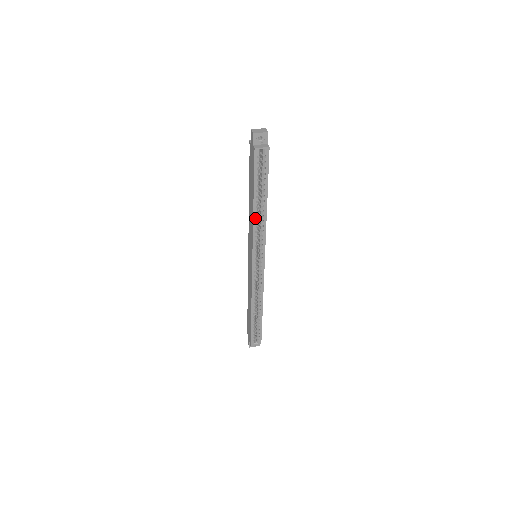
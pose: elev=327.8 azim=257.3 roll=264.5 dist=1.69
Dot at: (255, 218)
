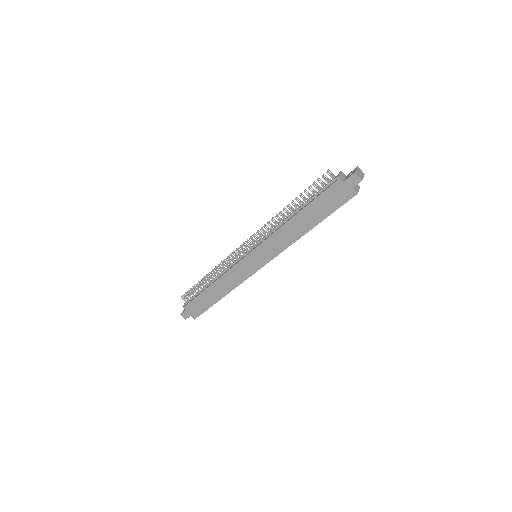
Dot at: (300, 237)
